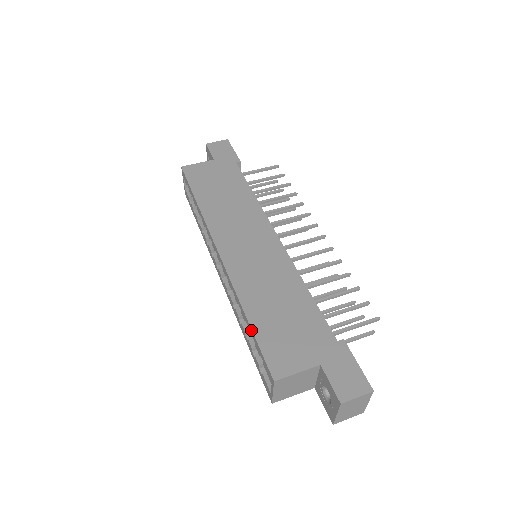
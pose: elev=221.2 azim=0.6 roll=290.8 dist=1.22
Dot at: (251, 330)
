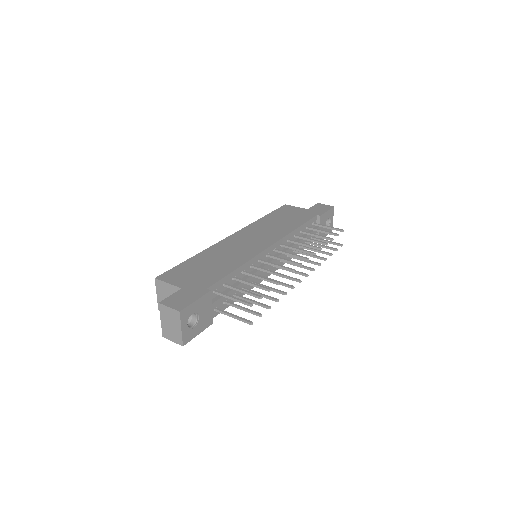
Dot at: (185, 262)
